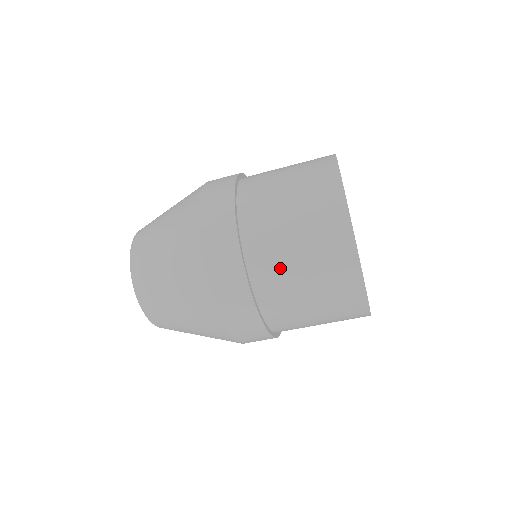
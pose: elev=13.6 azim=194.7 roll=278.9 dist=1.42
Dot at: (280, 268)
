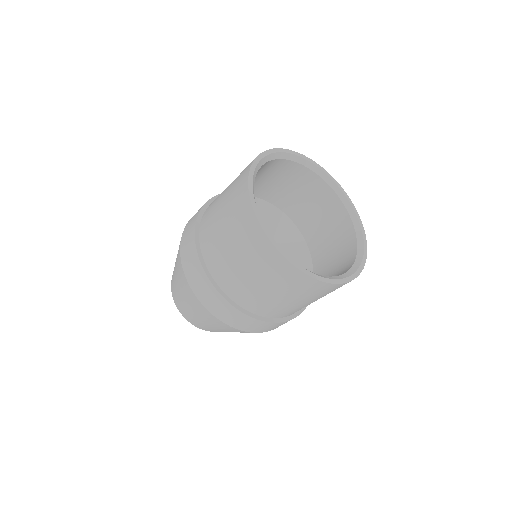
Dot at: (228, 267)
